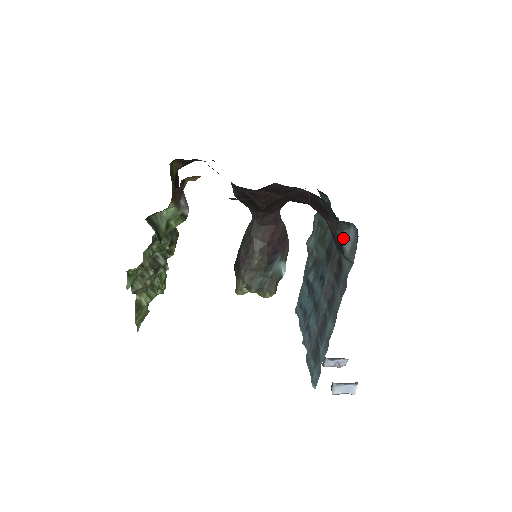
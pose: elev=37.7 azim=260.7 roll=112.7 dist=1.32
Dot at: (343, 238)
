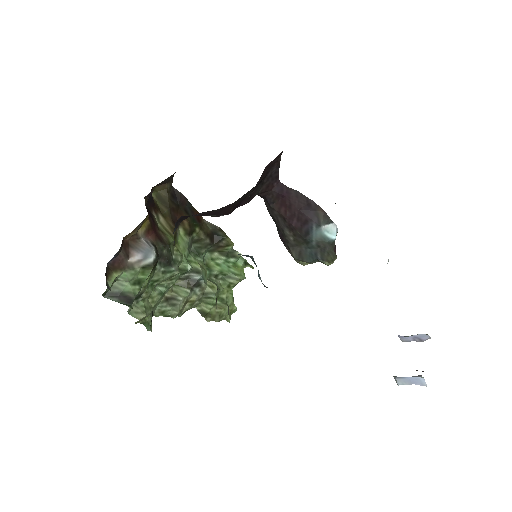
Dot at: occluded
